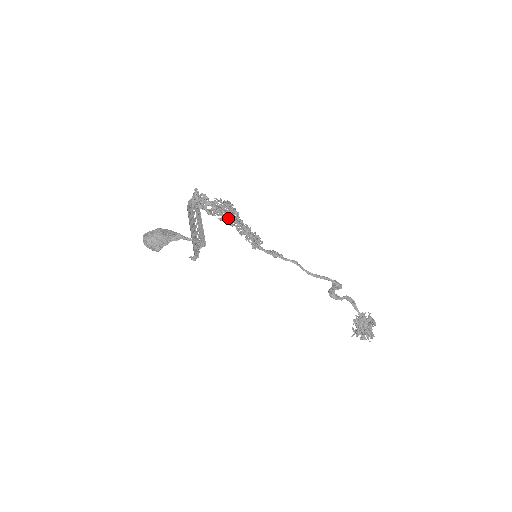
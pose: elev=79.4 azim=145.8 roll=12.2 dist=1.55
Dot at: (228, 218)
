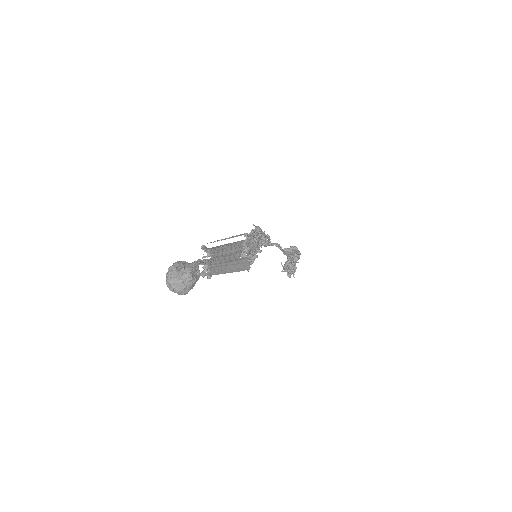
Dot at: occluded
